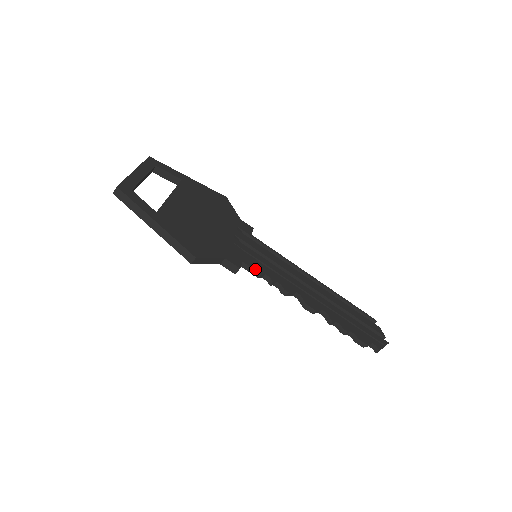
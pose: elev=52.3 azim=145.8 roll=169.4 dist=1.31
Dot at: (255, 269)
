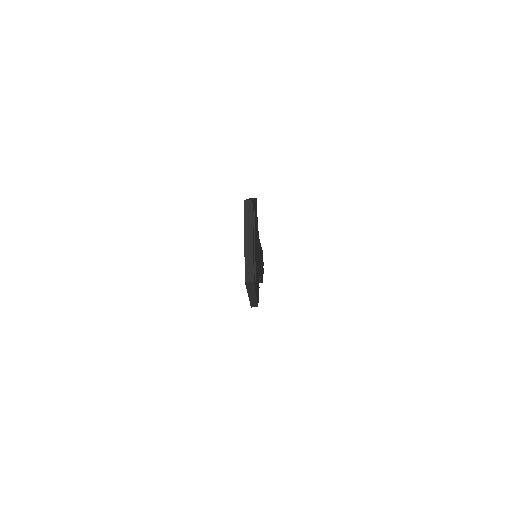
Dot at: occluded
